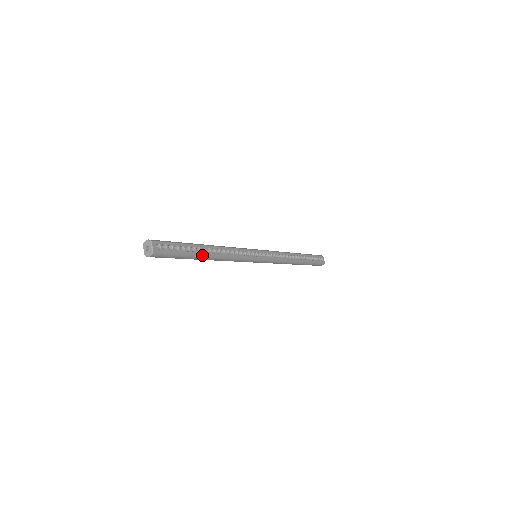
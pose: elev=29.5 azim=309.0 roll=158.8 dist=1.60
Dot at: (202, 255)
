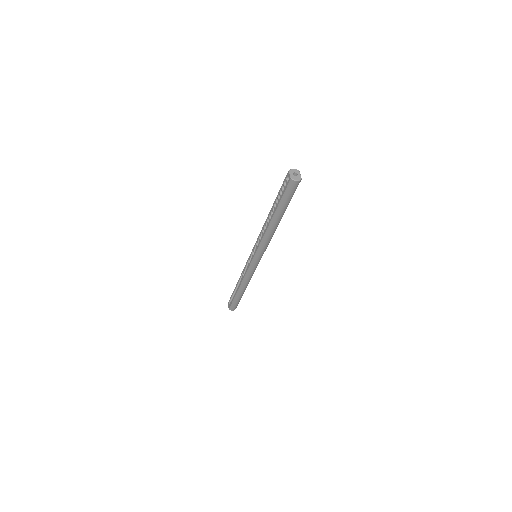
Dot at: occluded
